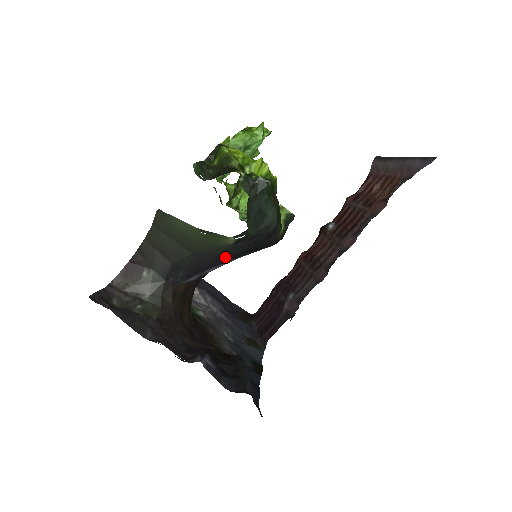
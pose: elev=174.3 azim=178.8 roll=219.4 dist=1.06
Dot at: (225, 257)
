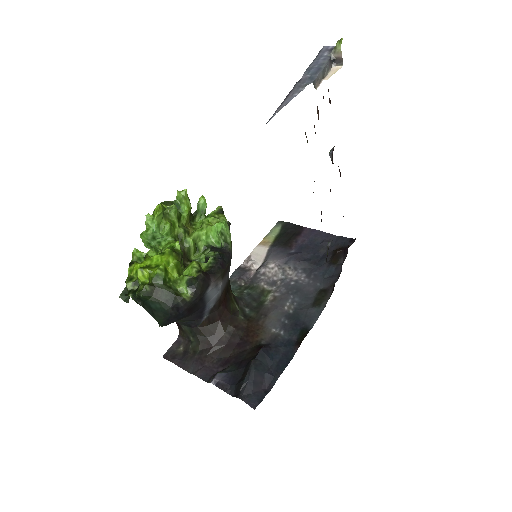
Dot at: (191, 314)
